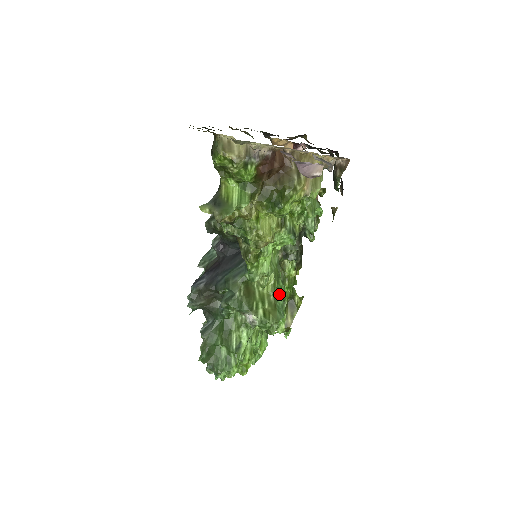
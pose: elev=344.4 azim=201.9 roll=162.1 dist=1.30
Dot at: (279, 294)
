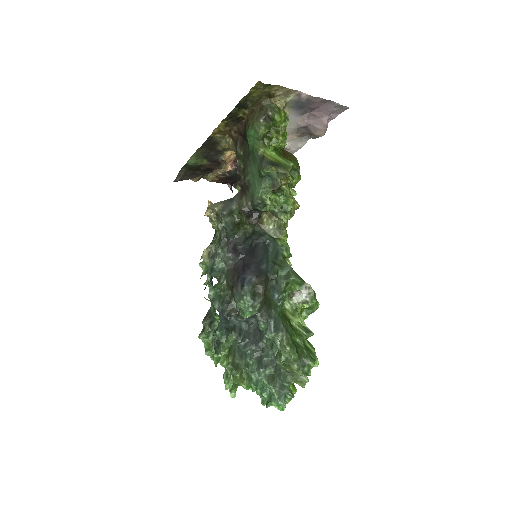
Dot at: occluded
